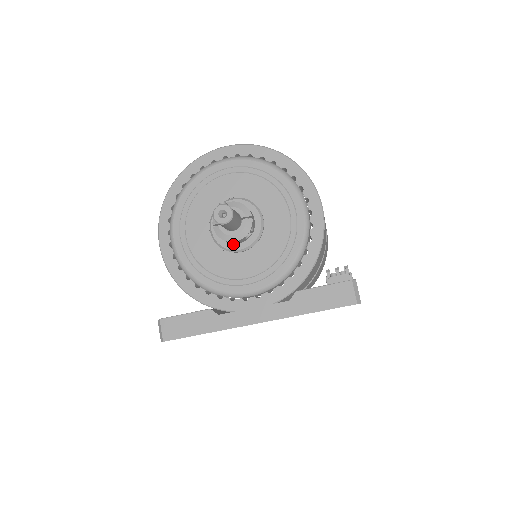
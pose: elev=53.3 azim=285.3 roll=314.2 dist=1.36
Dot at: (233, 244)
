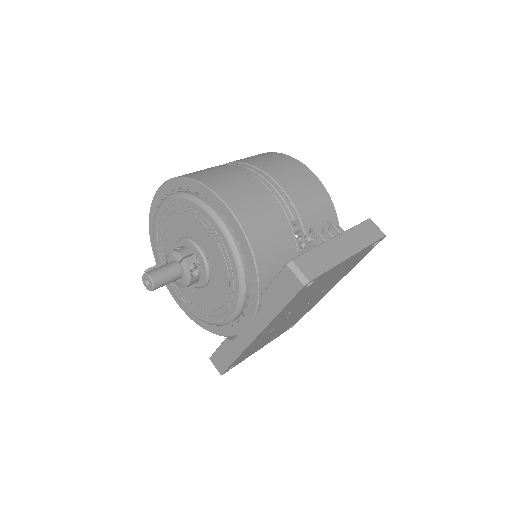
Dot at: (198, 281)
